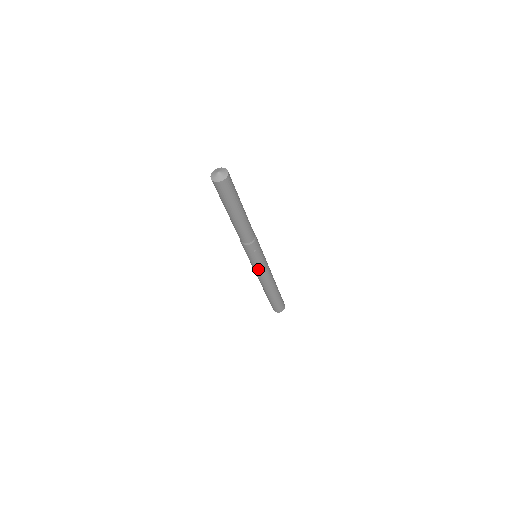
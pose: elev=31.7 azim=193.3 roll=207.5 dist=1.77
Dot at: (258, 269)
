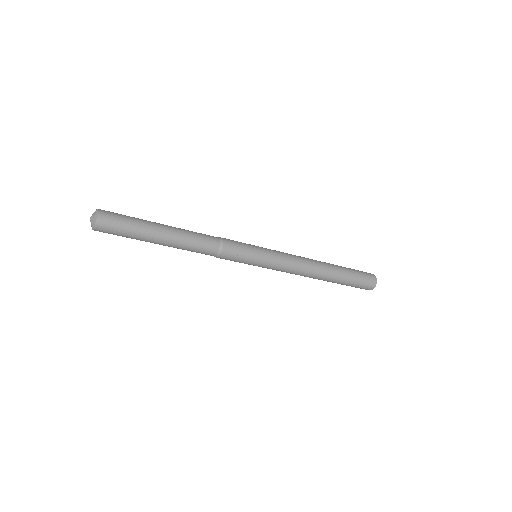
Dot at: (271, 268)
